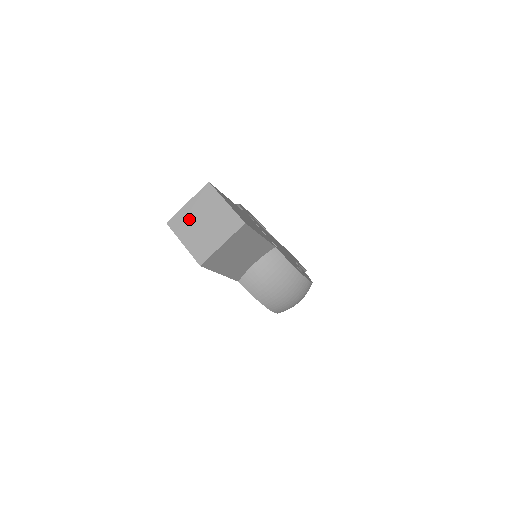
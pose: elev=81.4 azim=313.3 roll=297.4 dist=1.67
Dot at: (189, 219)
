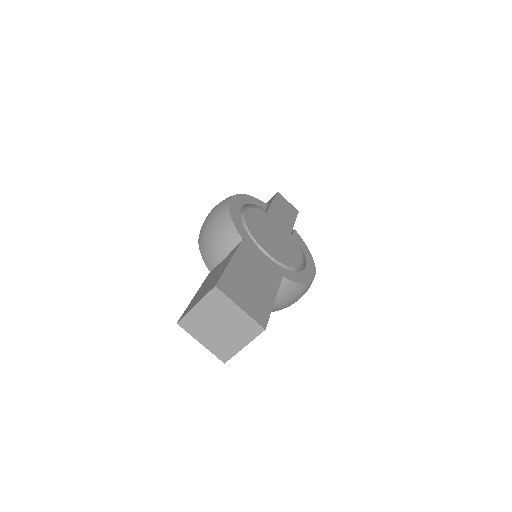
Dot at: (202, 322)
